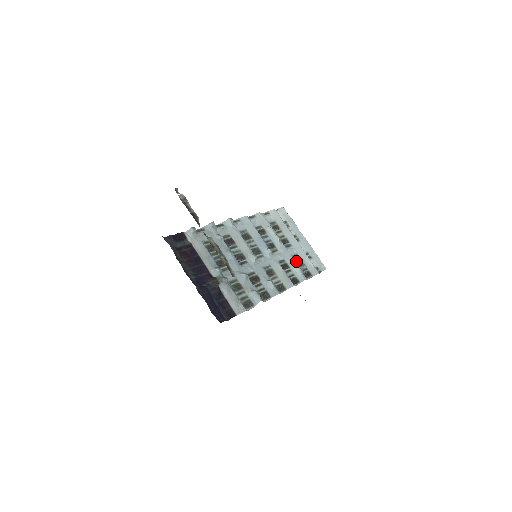
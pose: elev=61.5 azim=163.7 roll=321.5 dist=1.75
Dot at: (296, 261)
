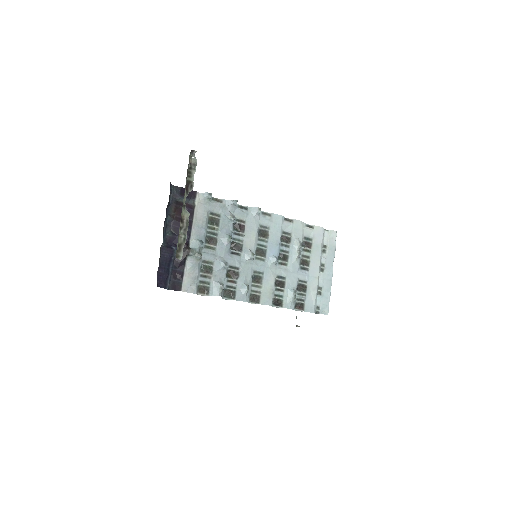
Dot at: (299, 287)
